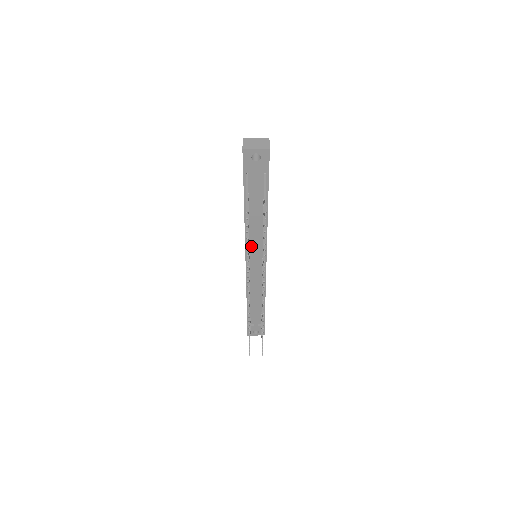
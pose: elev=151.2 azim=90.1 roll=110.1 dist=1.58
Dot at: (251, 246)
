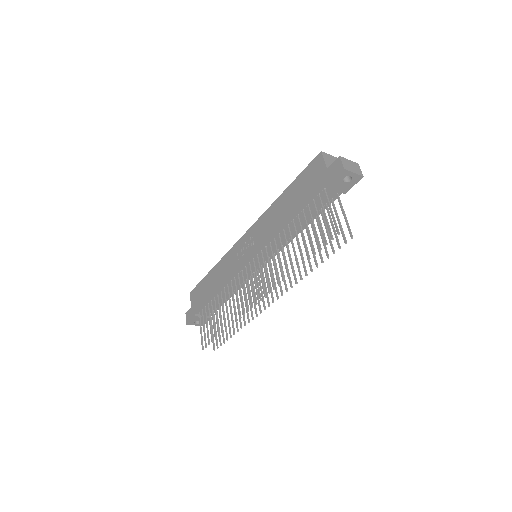
Dot at: (266, 248)
